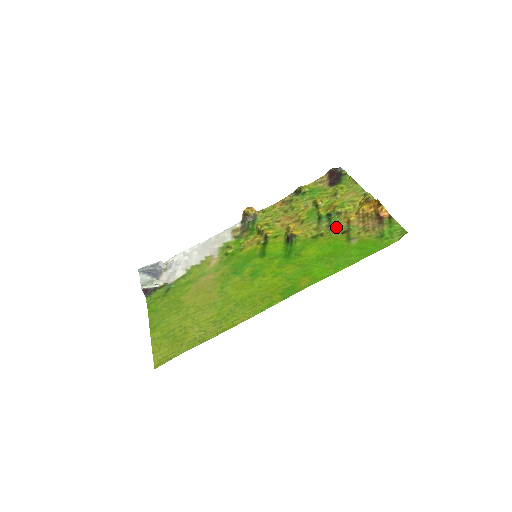
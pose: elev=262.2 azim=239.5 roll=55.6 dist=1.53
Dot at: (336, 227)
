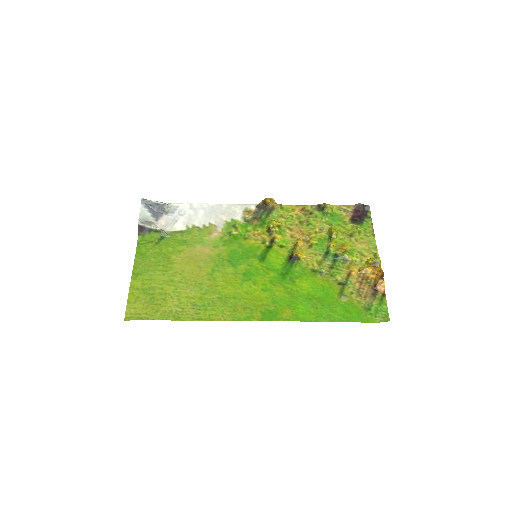
Dot at: (336, 273)
